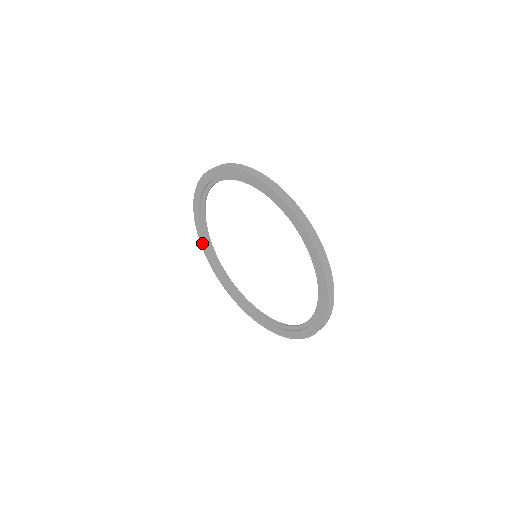
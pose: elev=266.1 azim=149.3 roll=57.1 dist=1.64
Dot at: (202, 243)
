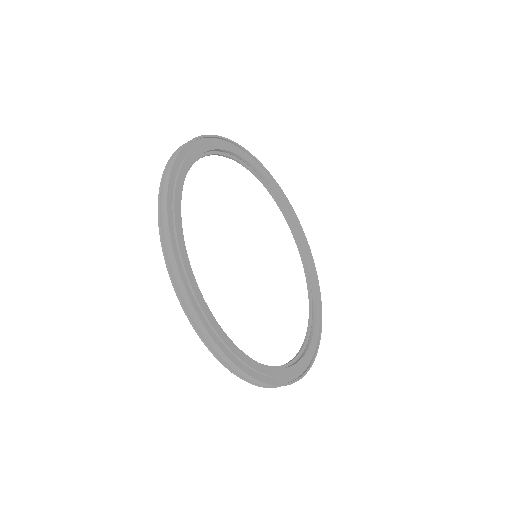
Dot at: occluded
